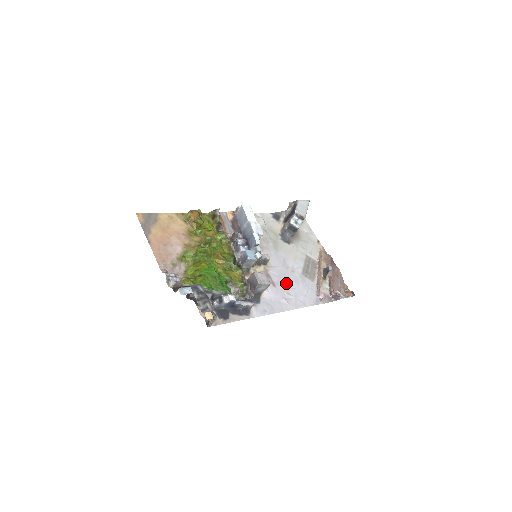
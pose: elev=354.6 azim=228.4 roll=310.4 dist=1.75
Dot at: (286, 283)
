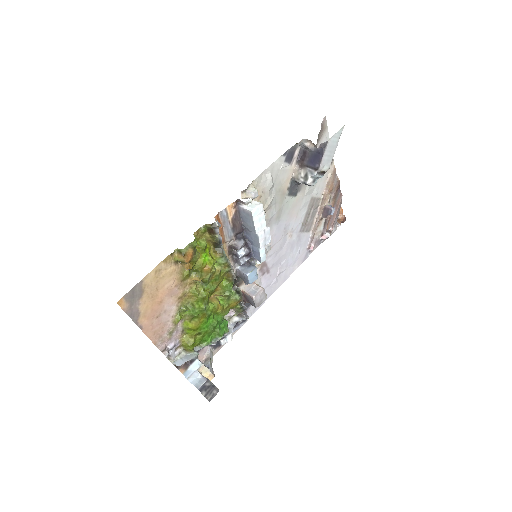
Dot at: (281, 259)
